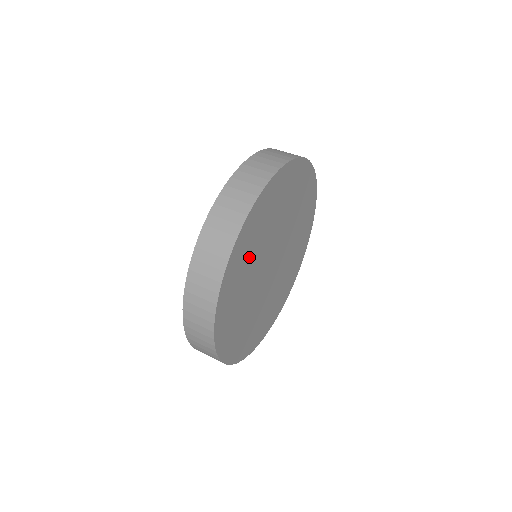
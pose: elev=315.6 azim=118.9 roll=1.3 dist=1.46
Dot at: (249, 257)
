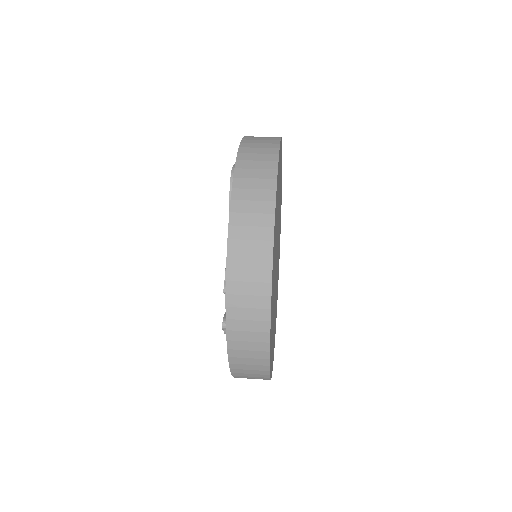
Dot at: occluded
